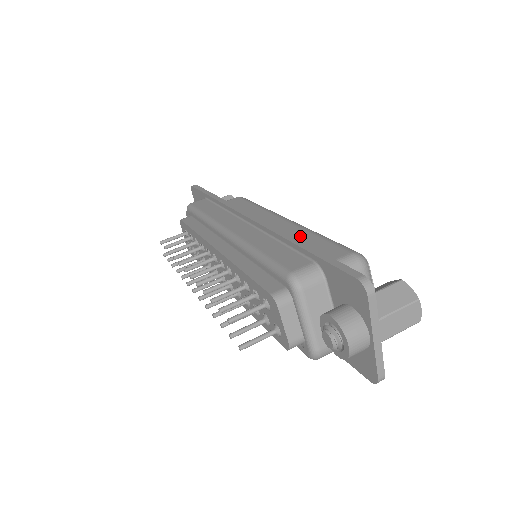
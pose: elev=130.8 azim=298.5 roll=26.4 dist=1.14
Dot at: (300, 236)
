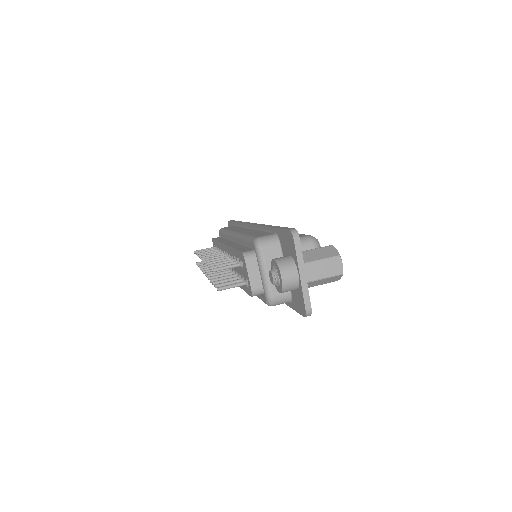
Dot at: occluded
